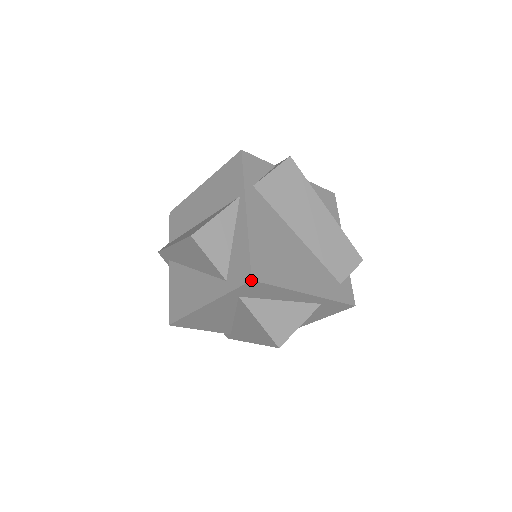
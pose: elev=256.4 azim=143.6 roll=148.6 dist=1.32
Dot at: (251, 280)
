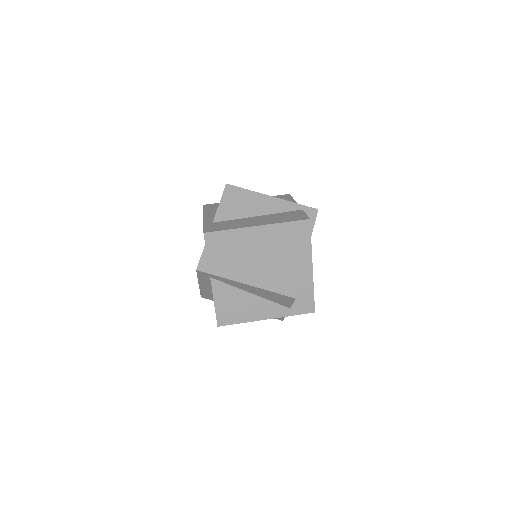
Dot at: occluded
